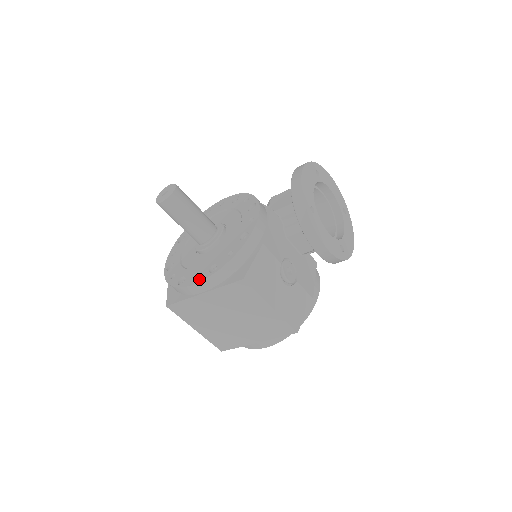
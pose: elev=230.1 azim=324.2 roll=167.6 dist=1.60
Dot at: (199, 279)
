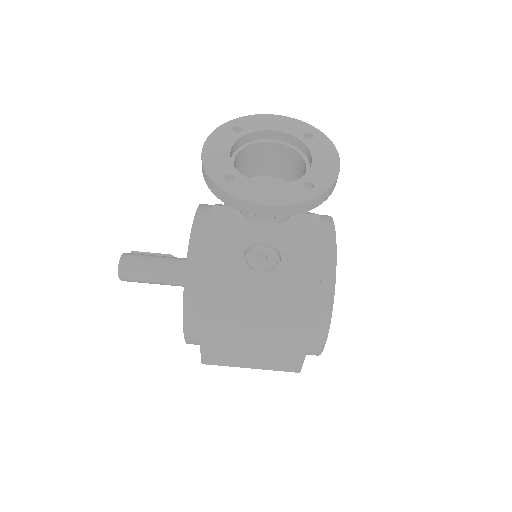
Dot at: (183, 328)
